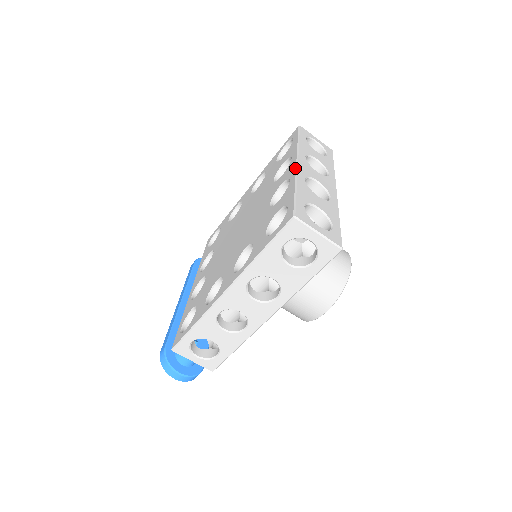
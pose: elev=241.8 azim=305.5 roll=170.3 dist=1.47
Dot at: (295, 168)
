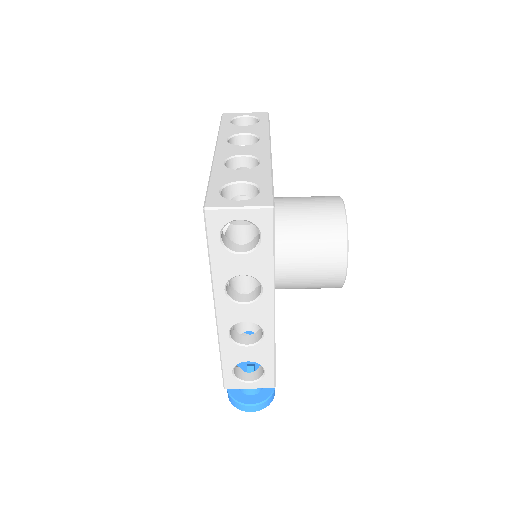
Dot at: (213, 158)
